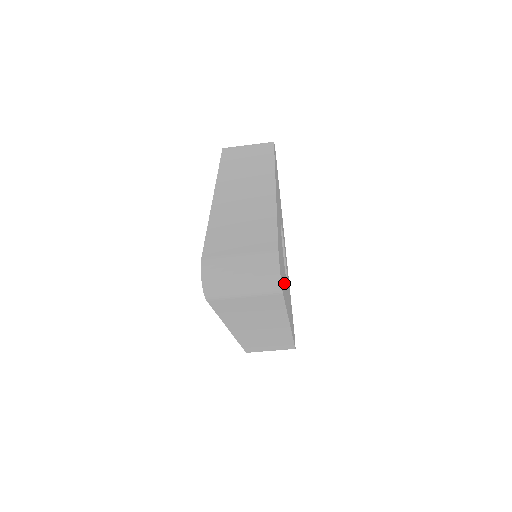
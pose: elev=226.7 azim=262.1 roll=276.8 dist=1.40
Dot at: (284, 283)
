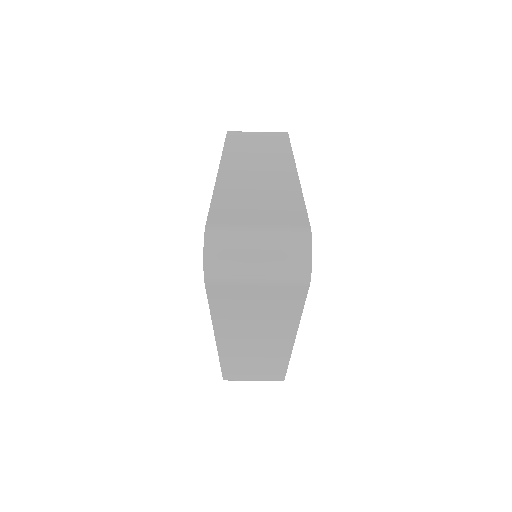
Dot at: occluded
